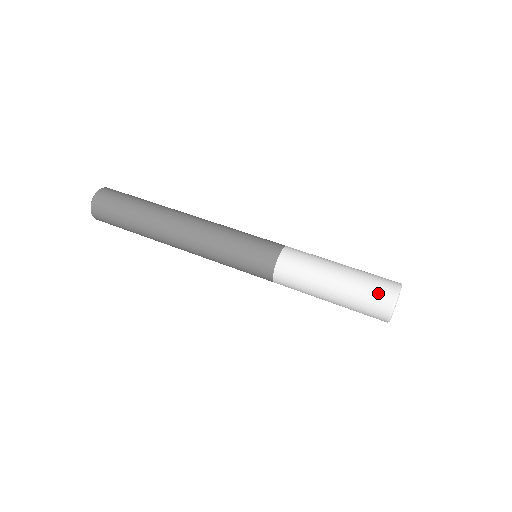
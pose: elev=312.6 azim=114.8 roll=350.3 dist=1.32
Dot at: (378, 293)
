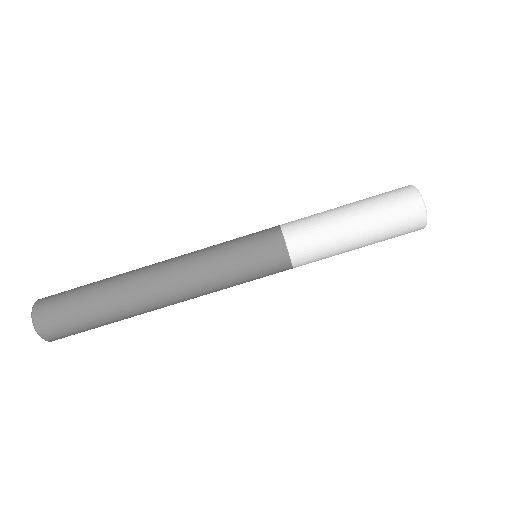
Dot at: occluded
